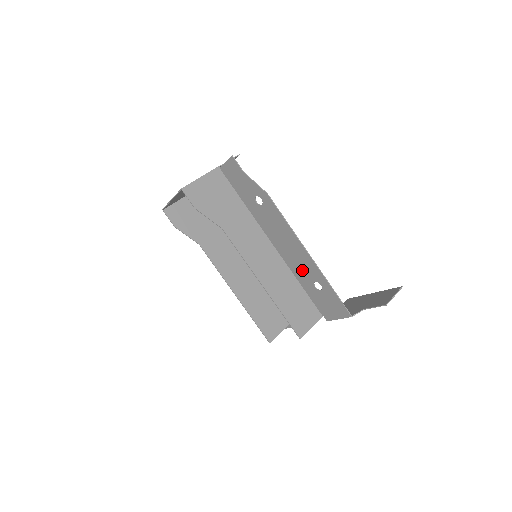
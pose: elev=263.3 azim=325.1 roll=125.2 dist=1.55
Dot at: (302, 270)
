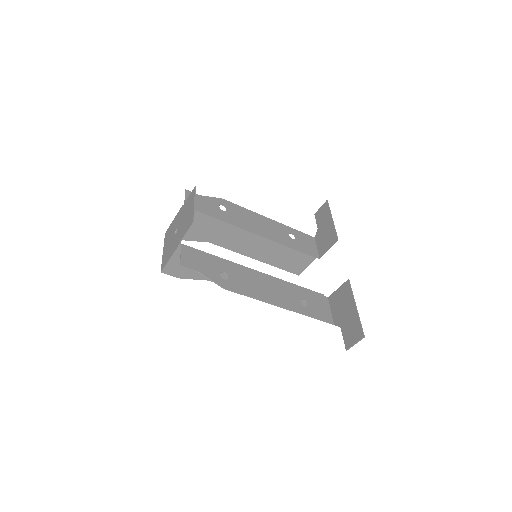
Dot at: (287, 294)
